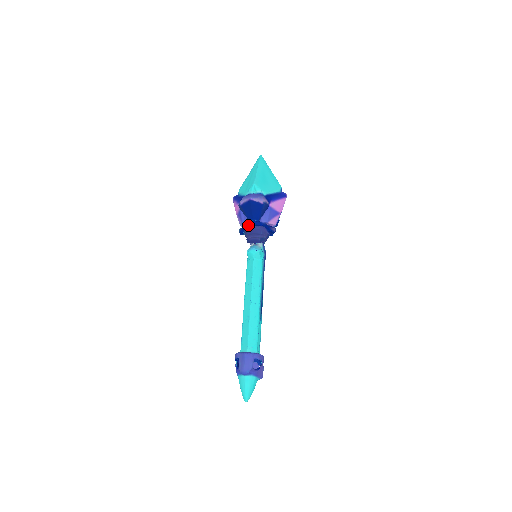
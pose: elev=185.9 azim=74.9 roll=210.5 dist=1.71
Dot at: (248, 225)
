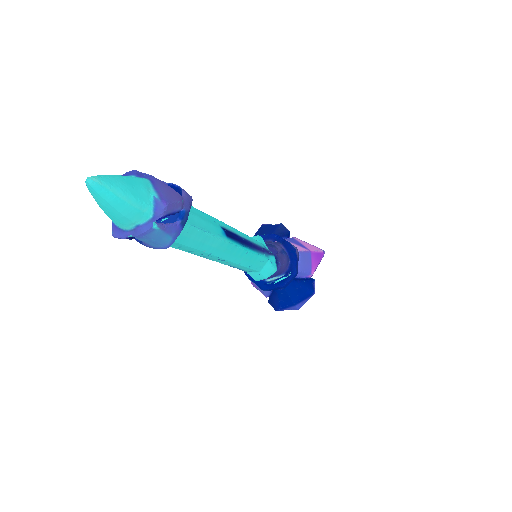
Dot at: occluded
